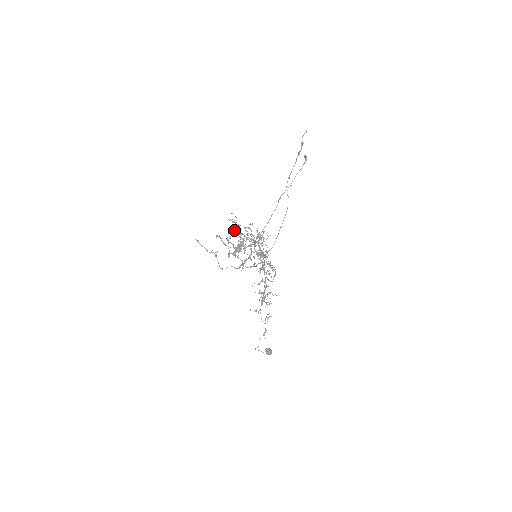
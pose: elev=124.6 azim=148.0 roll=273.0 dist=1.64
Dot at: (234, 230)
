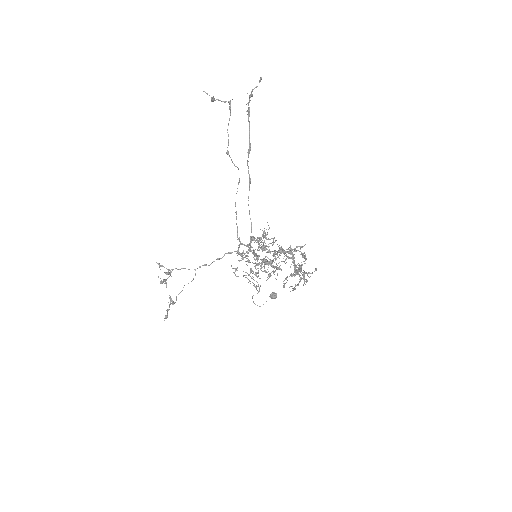
Dot at: occluded
